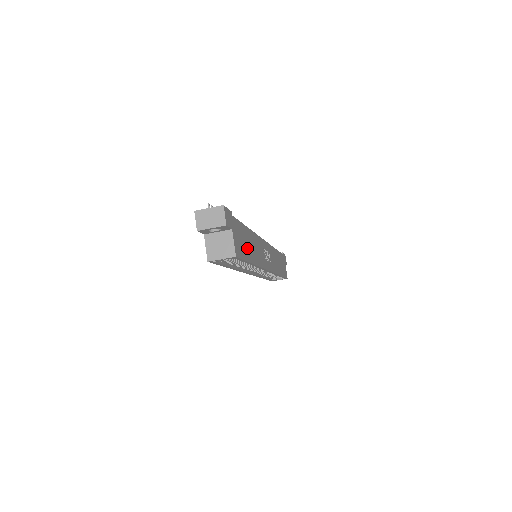
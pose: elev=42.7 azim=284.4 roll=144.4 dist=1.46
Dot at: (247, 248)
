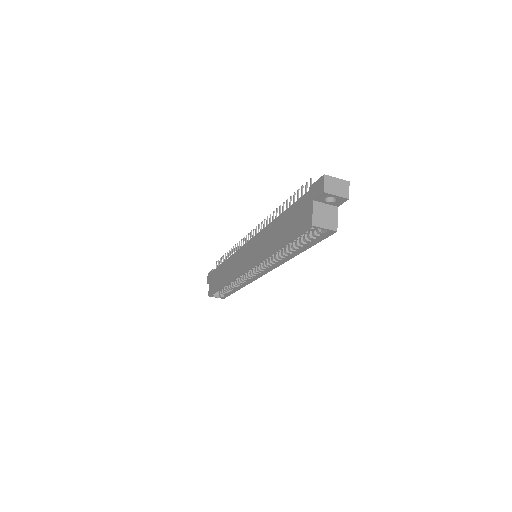
Dot at: occluded
